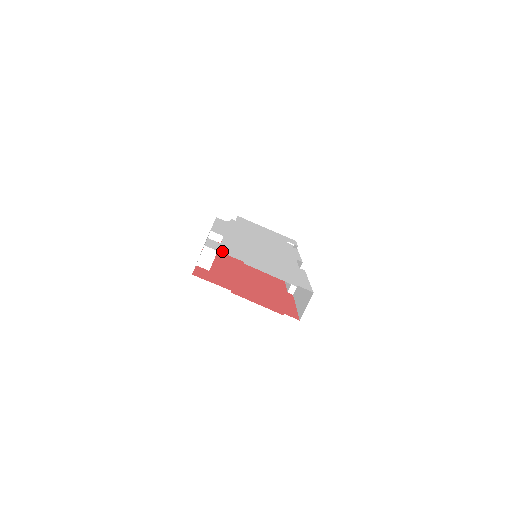
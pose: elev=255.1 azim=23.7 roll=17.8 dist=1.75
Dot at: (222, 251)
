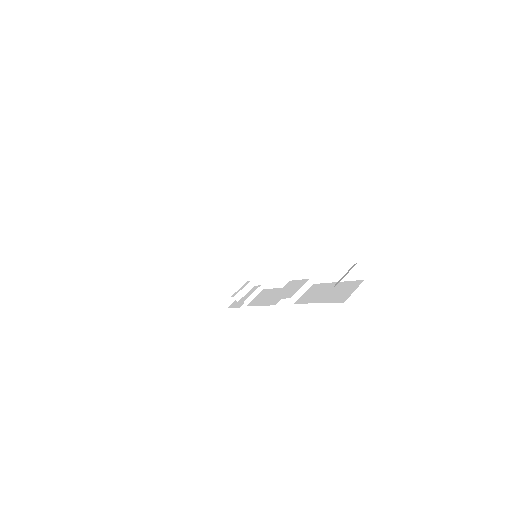
Dot at: occluded
